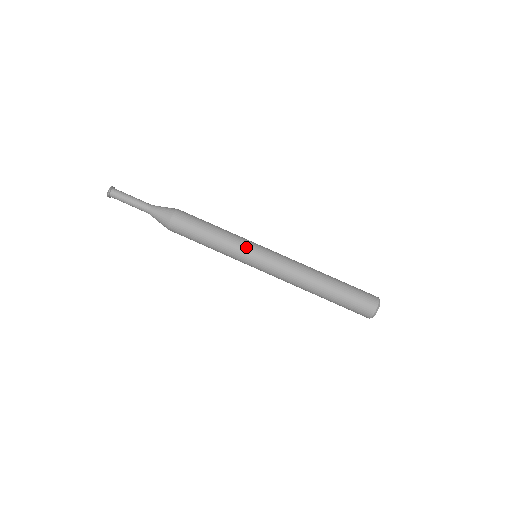
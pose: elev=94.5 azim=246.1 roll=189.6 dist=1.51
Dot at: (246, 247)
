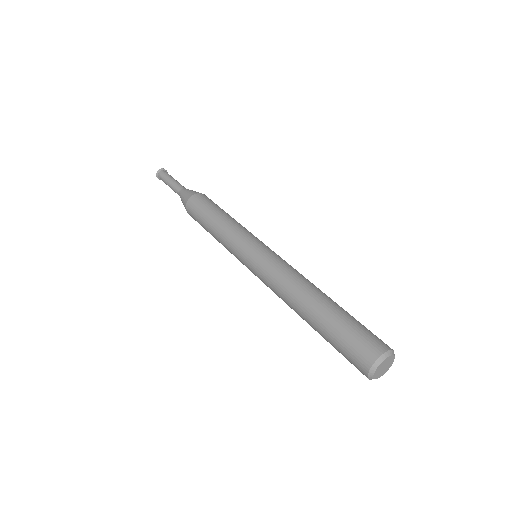
Dot at: (247, 236)
